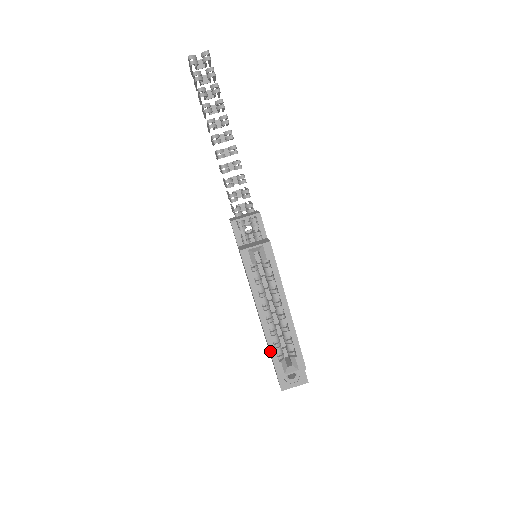
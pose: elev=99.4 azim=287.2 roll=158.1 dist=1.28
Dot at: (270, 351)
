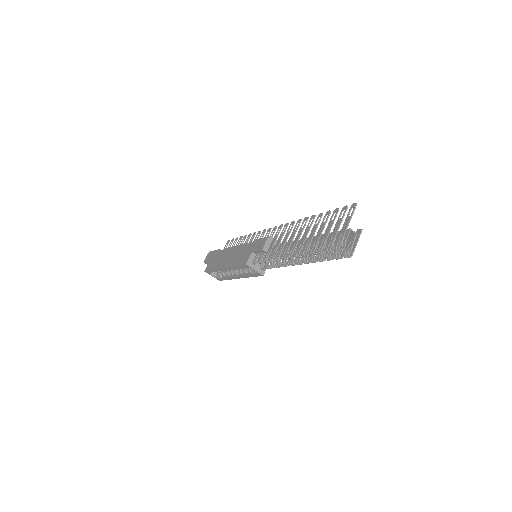
Dot at: (213, 270)
